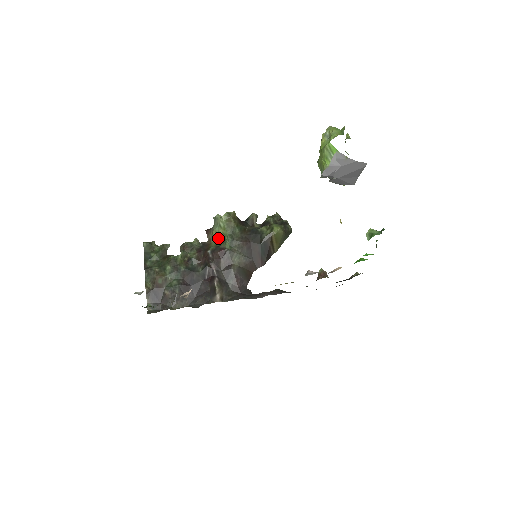
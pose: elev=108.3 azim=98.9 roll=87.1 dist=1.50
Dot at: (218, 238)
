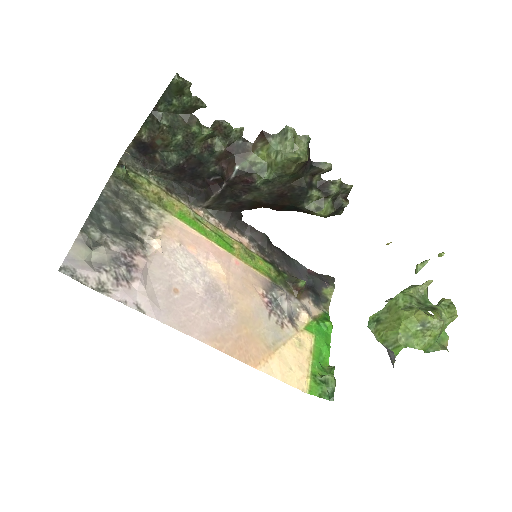
Dot at: (263, 157)
